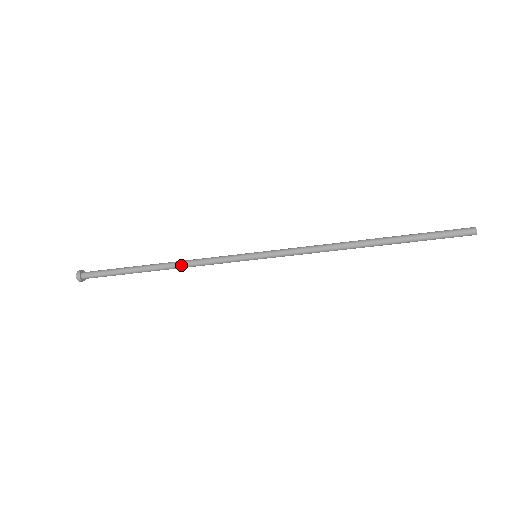
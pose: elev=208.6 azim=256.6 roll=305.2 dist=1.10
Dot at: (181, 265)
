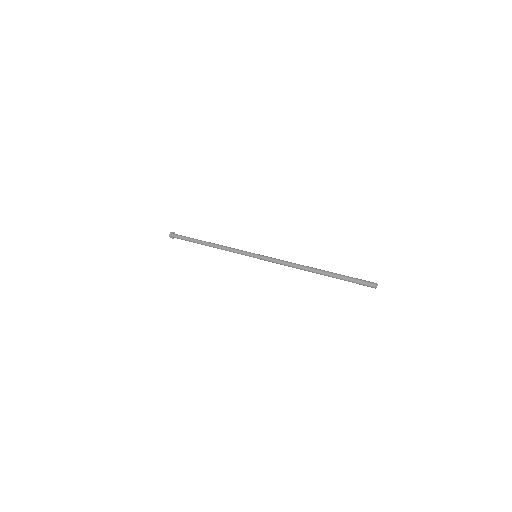
Dot at: (218, 247)
